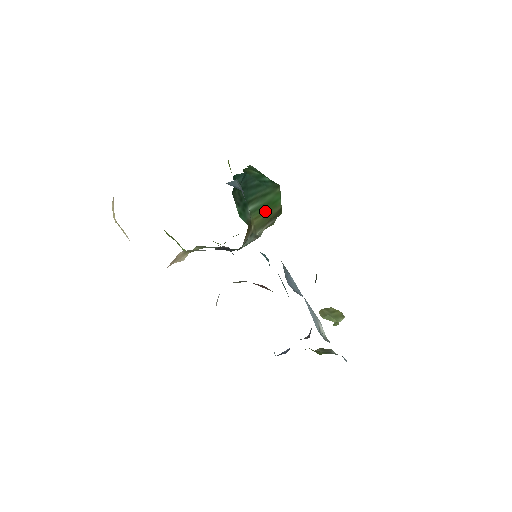
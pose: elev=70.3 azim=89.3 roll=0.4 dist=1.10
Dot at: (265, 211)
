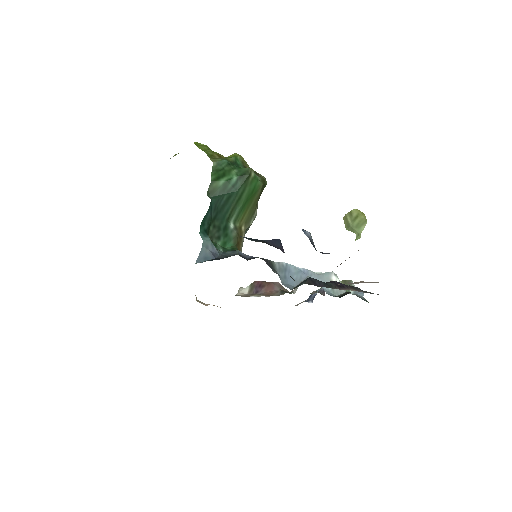
Dot at: (248, 205)
